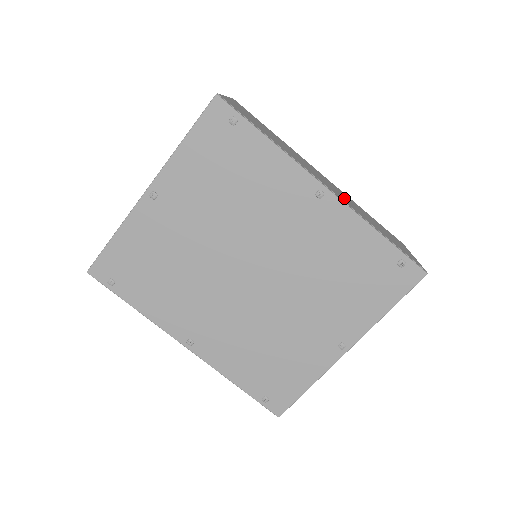
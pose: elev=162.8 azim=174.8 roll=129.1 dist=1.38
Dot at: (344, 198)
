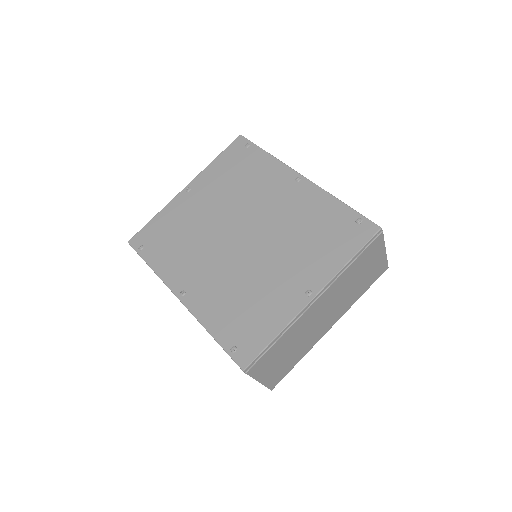
Dot at: occluded
